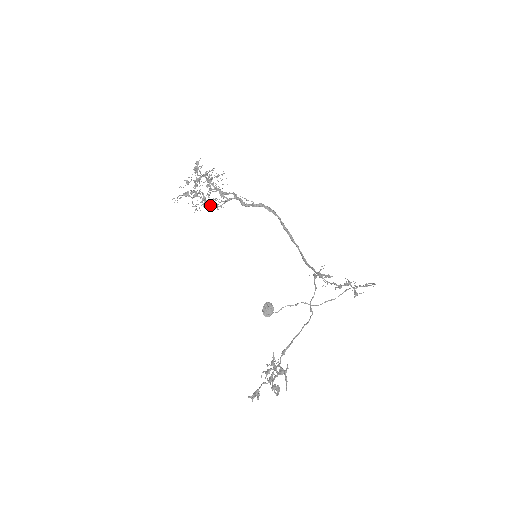
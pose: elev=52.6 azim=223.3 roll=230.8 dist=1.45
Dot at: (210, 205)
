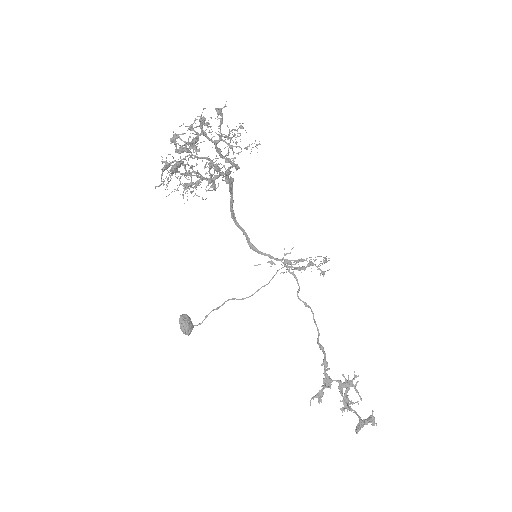
Dot at: (214, 187)
